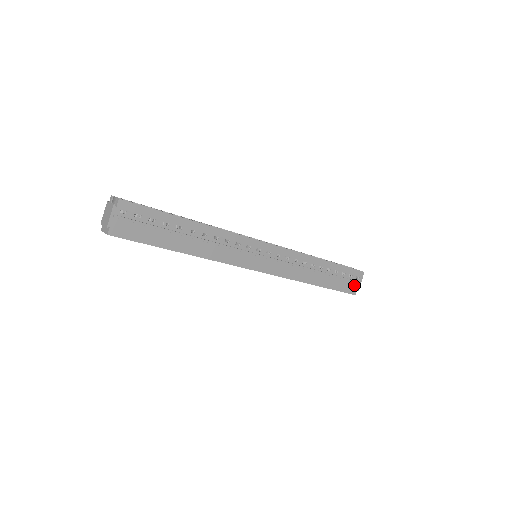
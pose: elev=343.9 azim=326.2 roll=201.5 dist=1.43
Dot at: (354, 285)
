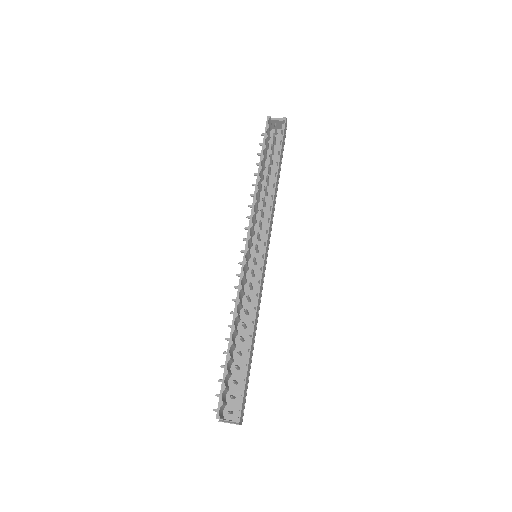
Dot at: occluded
